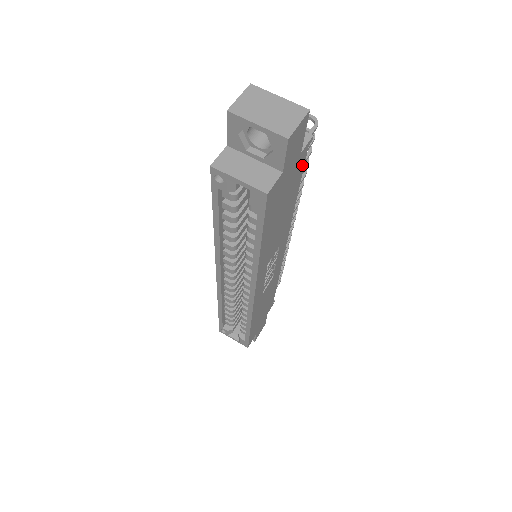
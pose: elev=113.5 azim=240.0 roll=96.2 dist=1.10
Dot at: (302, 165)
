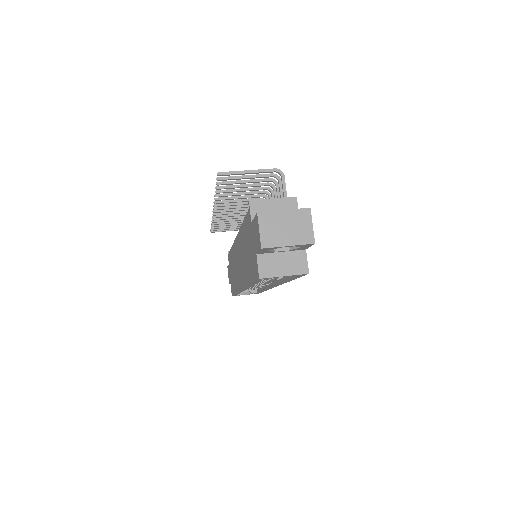
Dot at: occluded
